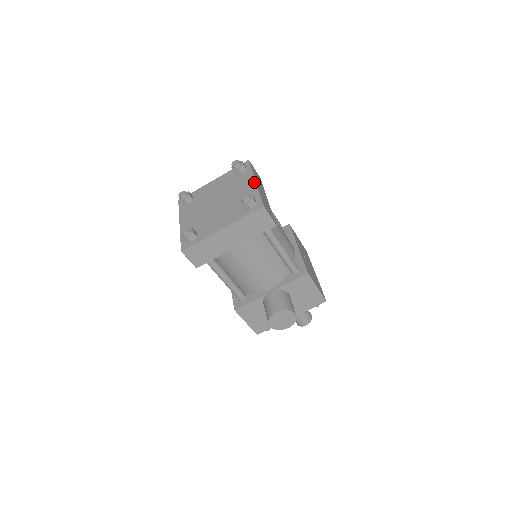
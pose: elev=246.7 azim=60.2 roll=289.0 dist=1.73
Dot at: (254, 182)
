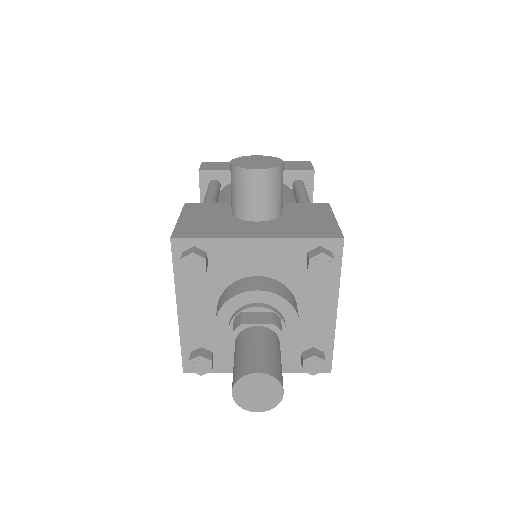
Dot at: occluded
